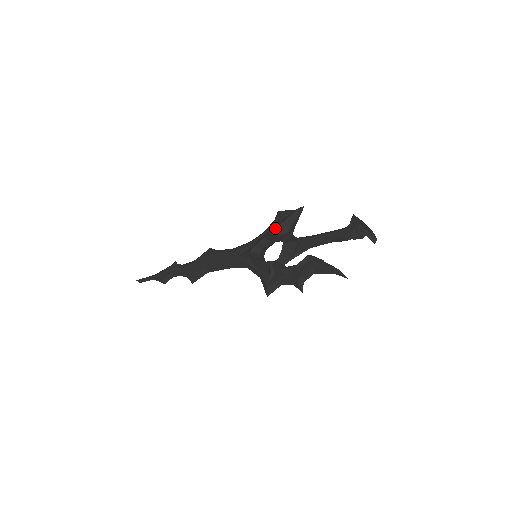
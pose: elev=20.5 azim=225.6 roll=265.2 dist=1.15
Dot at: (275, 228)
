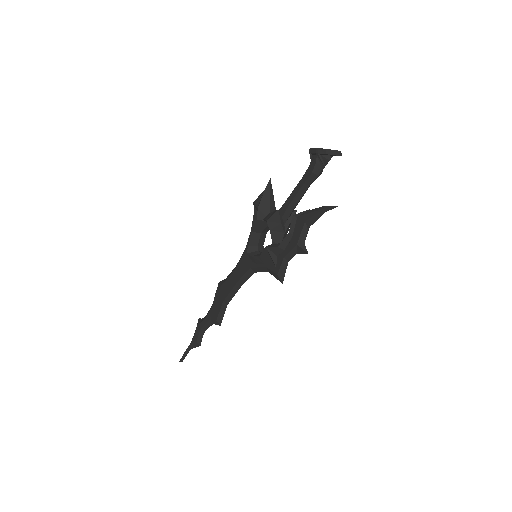
Dot at: occluded
